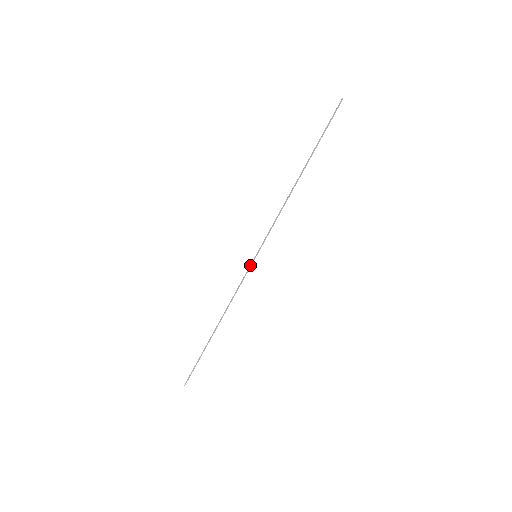
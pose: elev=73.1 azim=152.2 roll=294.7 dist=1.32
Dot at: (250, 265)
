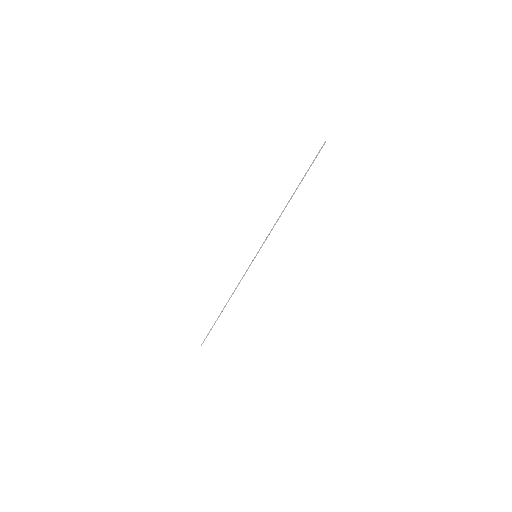
Dot at: occluded
